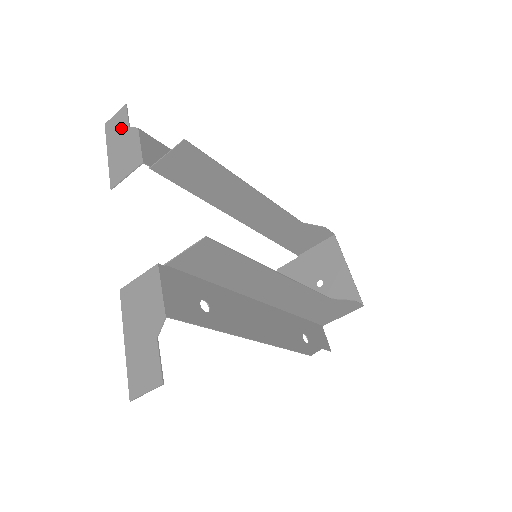
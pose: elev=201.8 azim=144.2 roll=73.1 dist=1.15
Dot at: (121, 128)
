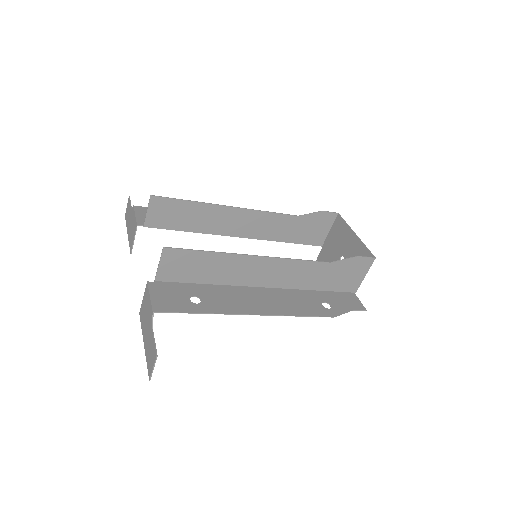
Dot at: (129, 212)
